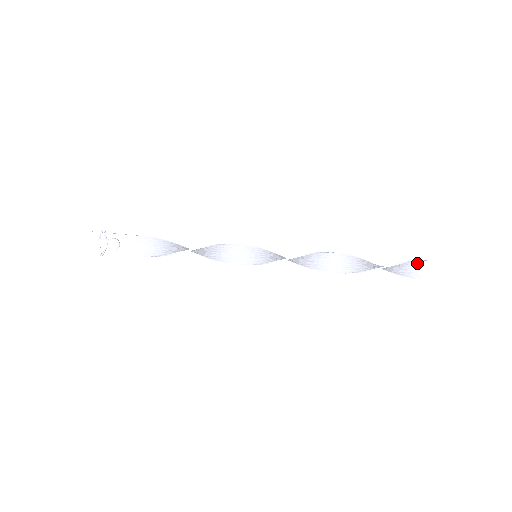
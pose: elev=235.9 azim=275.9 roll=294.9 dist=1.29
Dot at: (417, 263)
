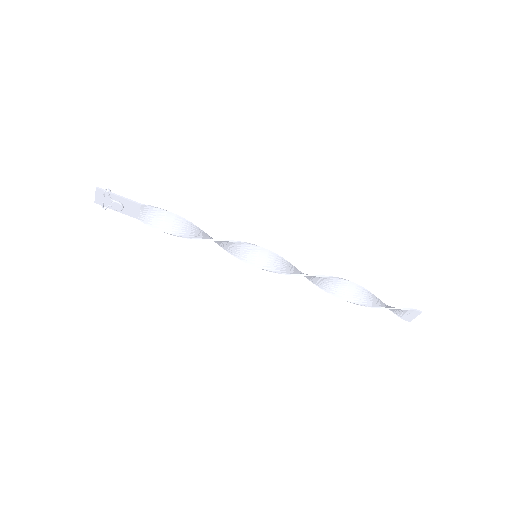
Dot at: (406, 310)
